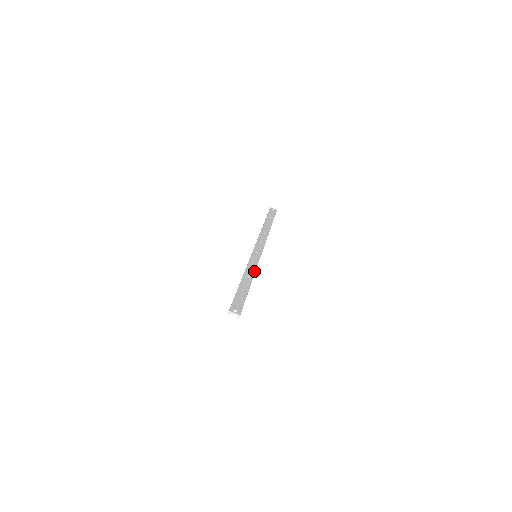
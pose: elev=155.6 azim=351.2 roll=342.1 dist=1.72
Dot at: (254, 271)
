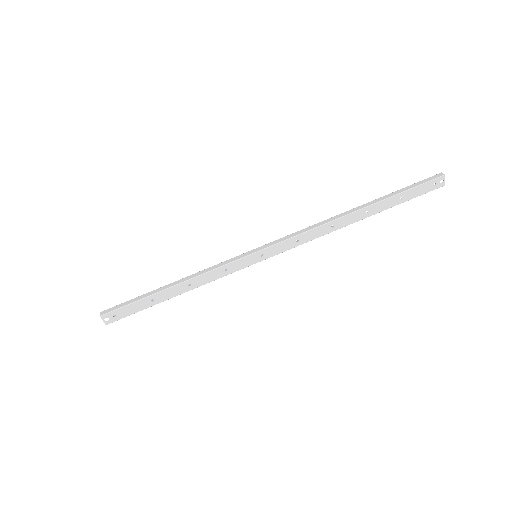
Dot at: (210, 281)
